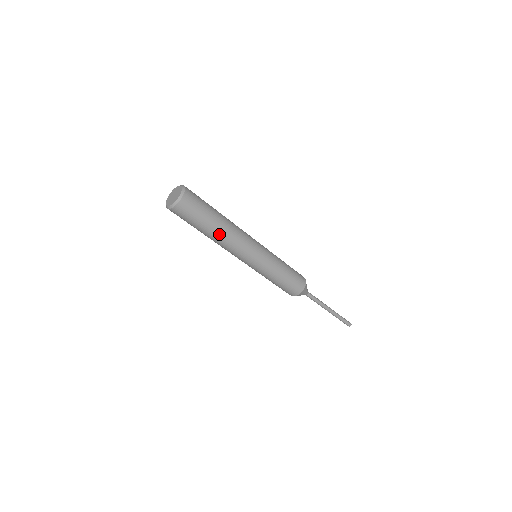
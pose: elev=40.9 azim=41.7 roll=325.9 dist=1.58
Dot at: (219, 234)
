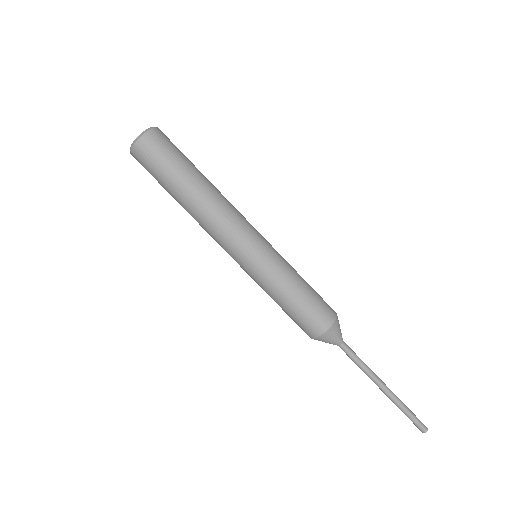
Dot at: (196, 196)
